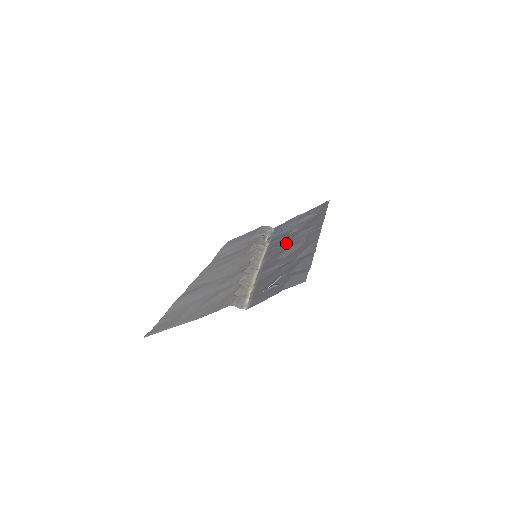
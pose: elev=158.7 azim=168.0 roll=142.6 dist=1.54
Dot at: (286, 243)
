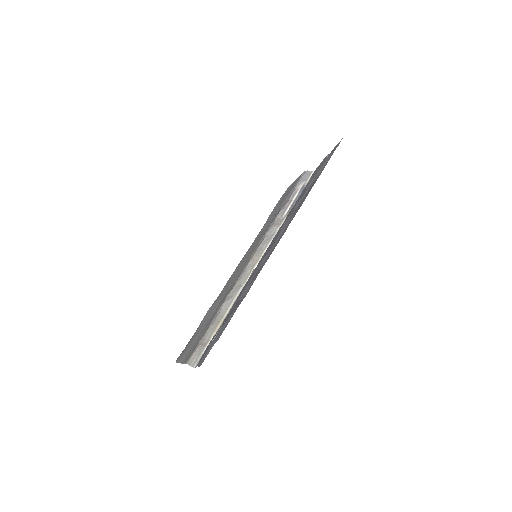
Dot at: (272, 242)
